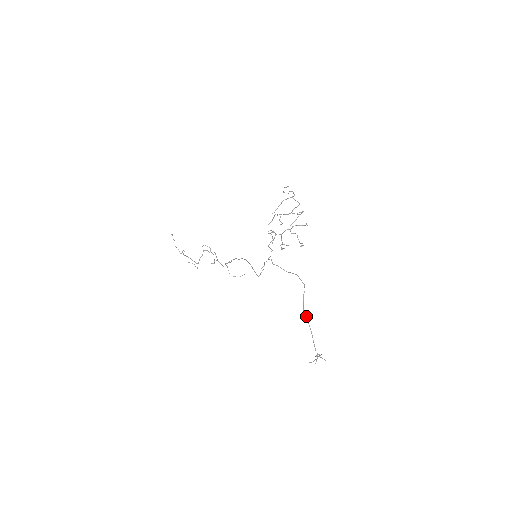
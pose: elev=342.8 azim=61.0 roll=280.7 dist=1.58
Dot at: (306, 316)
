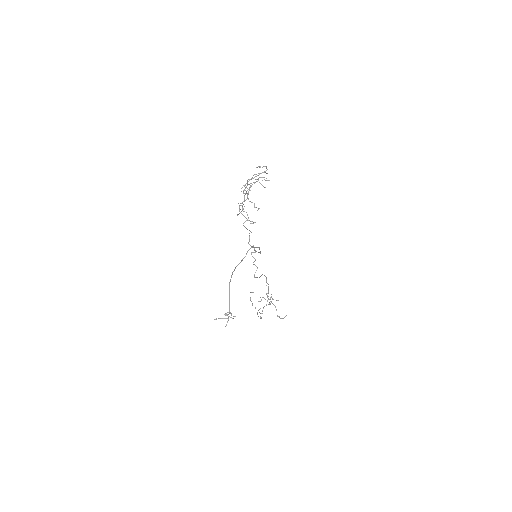
Dot at: (233, 271)
